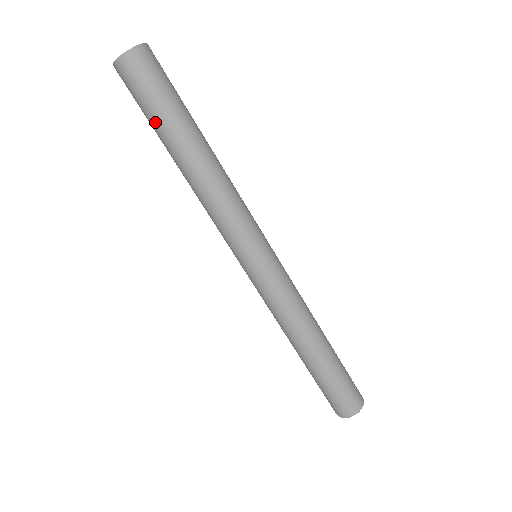
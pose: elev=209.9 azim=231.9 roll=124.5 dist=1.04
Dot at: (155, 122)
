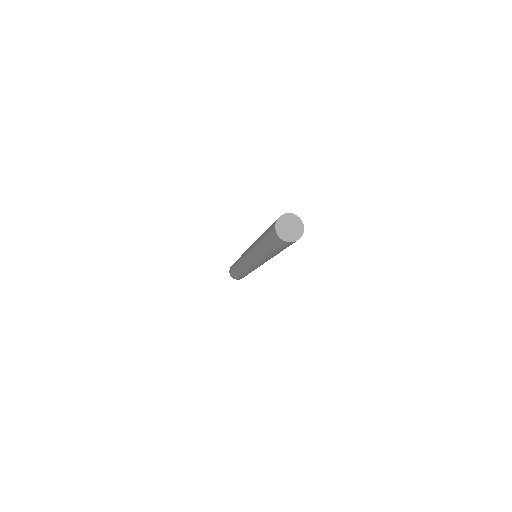
Dot at: (275, 250)
